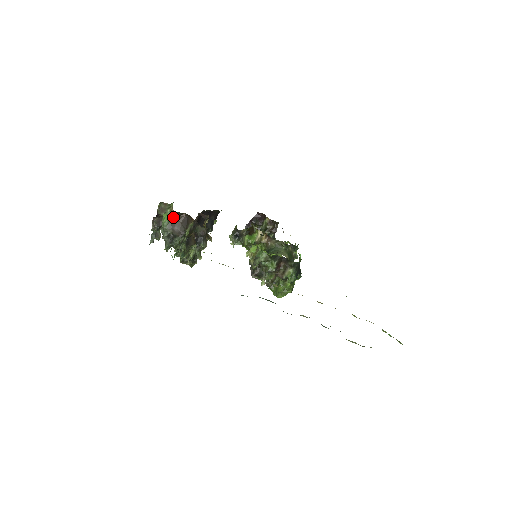
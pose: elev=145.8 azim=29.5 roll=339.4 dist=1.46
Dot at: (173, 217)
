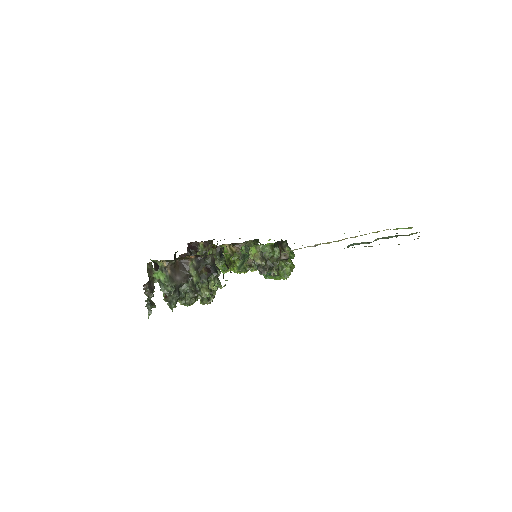
Dot at: (169, 269)
